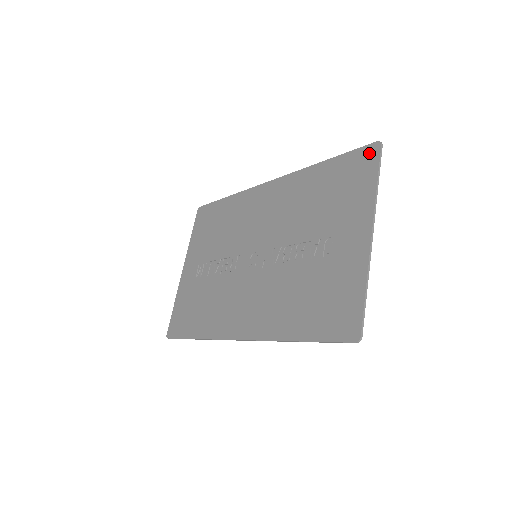
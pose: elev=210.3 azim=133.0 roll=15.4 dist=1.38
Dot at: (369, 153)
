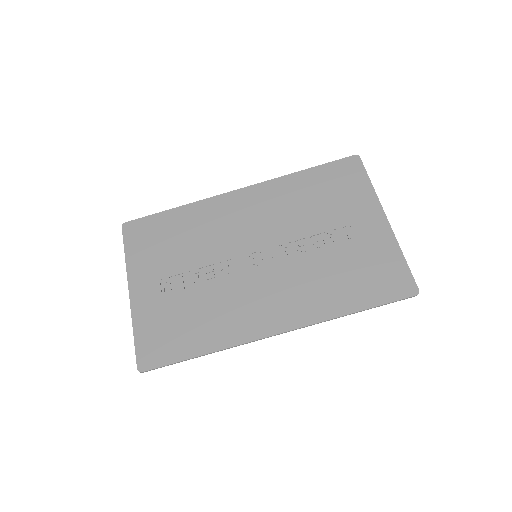
Dot at: (351, 163)
